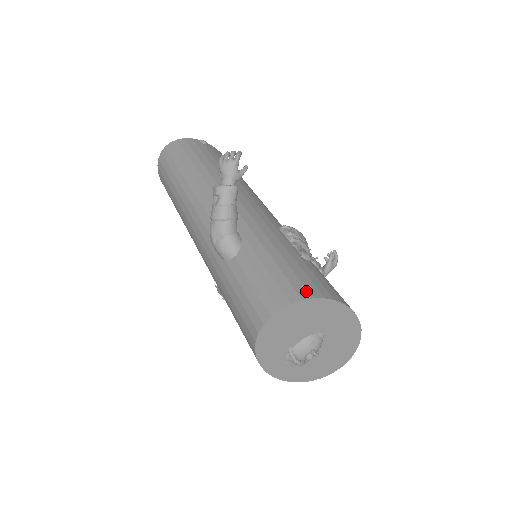
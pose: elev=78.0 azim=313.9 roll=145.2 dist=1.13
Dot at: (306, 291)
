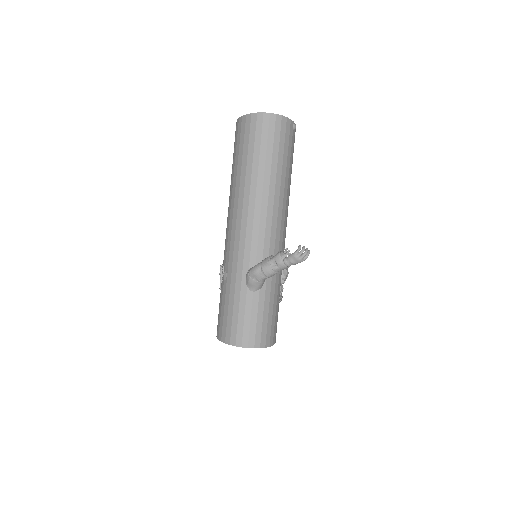
Dot at: (269, 341)
